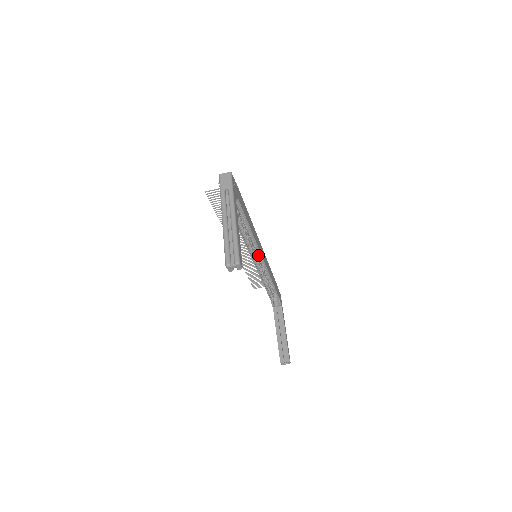
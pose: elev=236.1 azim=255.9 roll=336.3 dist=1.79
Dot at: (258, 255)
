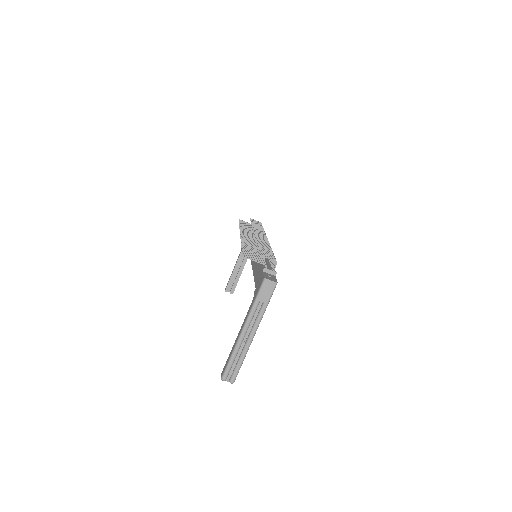
Dot at: occluded
